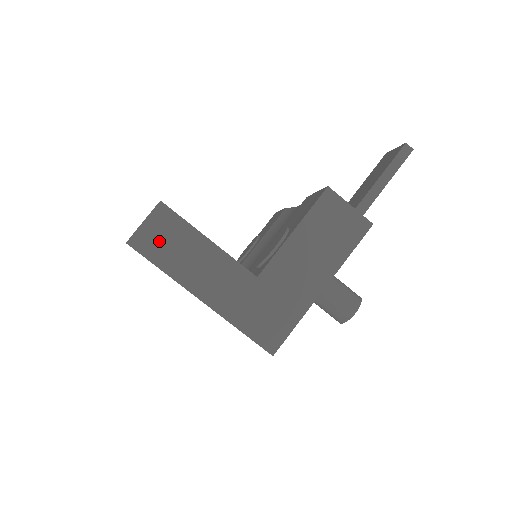
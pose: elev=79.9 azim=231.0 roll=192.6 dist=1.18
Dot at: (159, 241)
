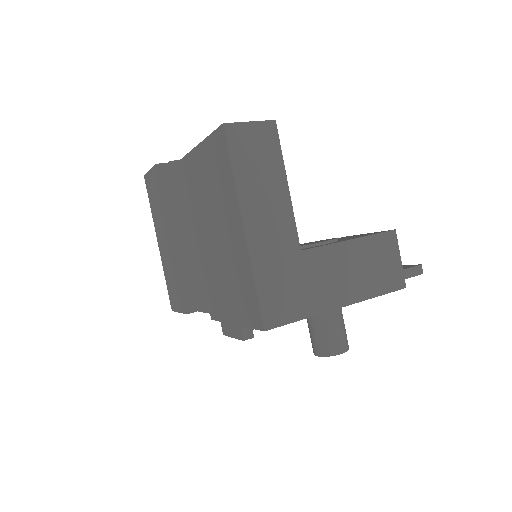
Dot at: (250, 148)
